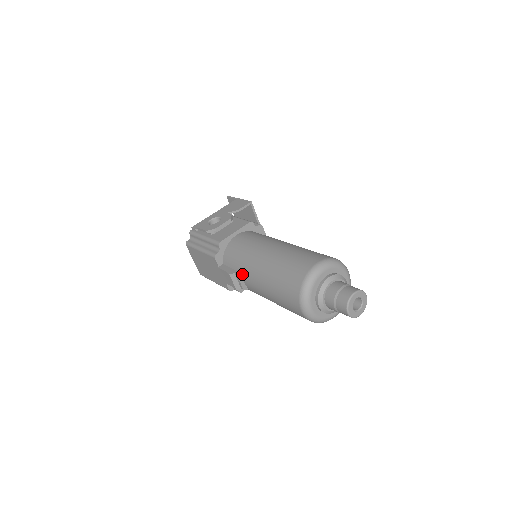
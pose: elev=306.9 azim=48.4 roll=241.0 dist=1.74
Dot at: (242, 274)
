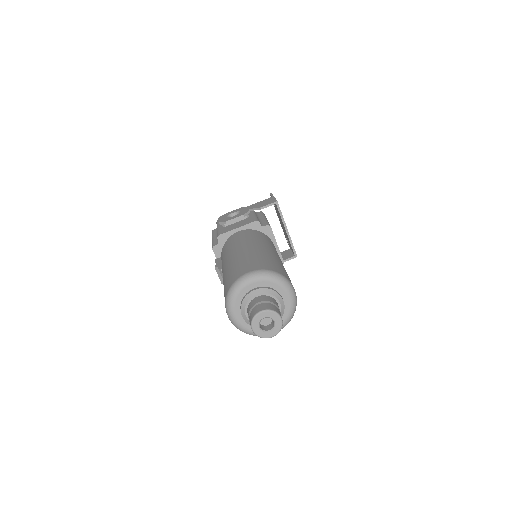
Dot at: occluded
